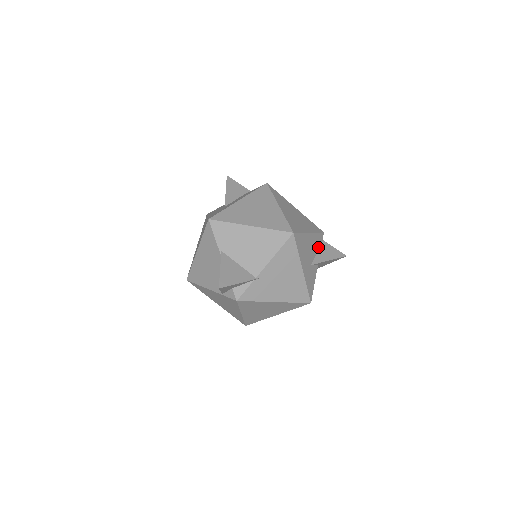
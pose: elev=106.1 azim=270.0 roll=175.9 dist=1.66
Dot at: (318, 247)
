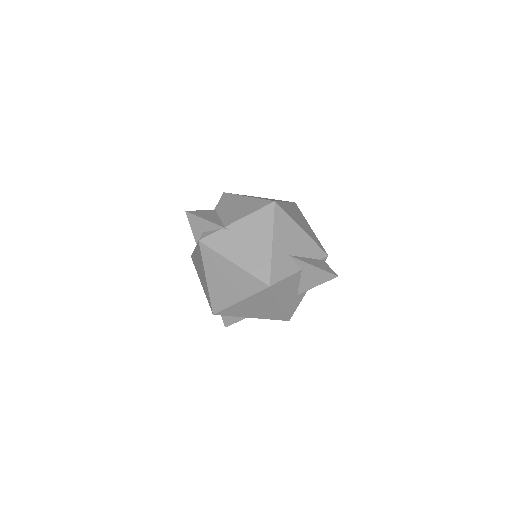
Dot at: (311, 256)
